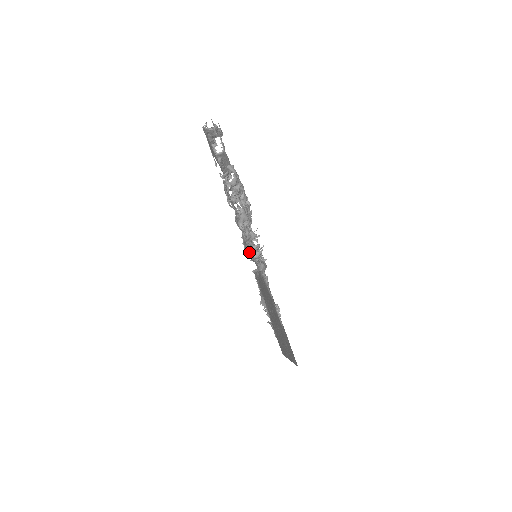
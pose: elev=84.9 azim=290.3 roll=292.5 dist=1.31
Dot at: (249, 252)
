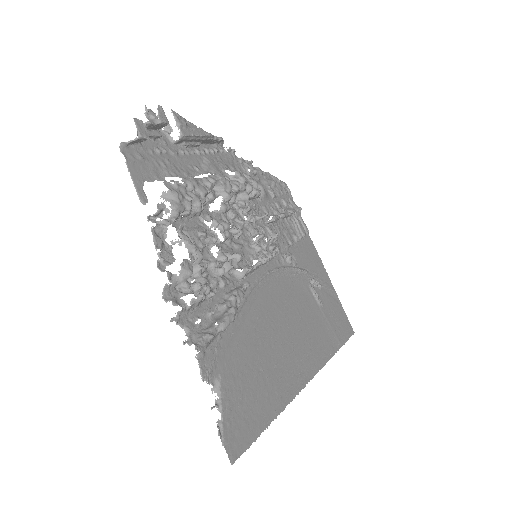
Dot at: (211, 302)
